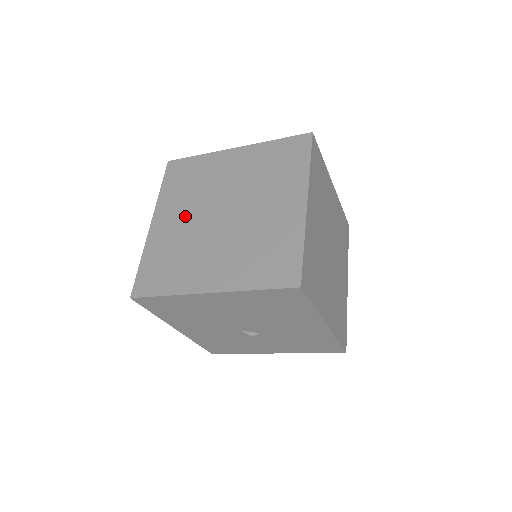
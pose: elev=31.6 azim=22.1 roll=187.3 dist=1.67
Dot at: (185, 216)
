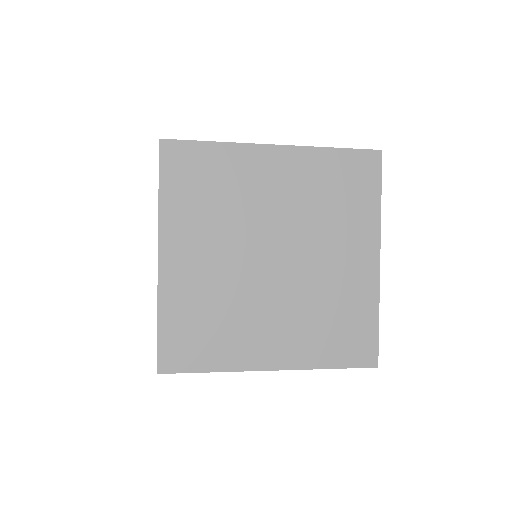
Dot at: occluded
